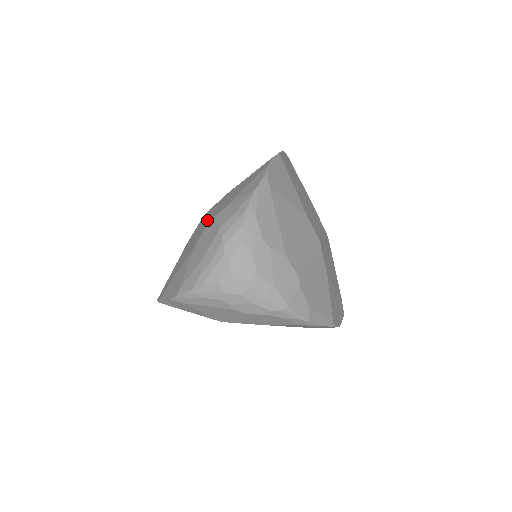
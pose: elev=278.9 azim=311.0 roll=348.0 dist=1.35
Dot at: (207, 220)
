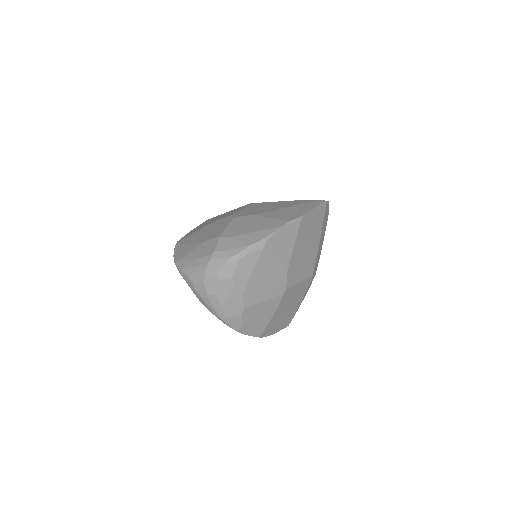
Dot at: (222, 231)
